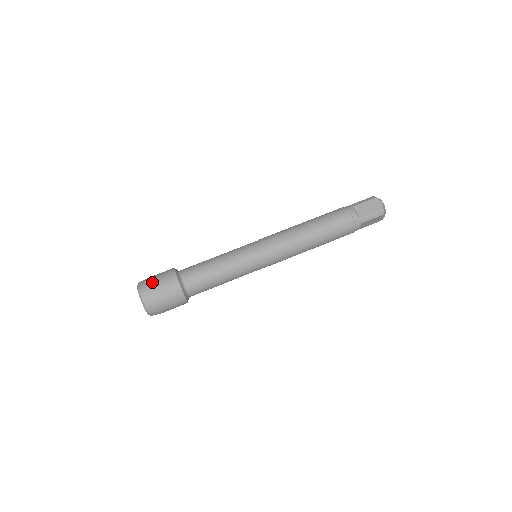
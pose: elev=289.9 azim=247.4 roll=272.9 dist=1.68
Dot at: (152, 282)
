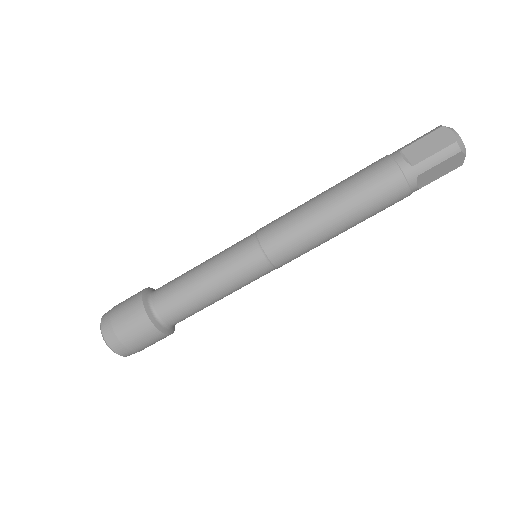
Dot at: (115, 310)
